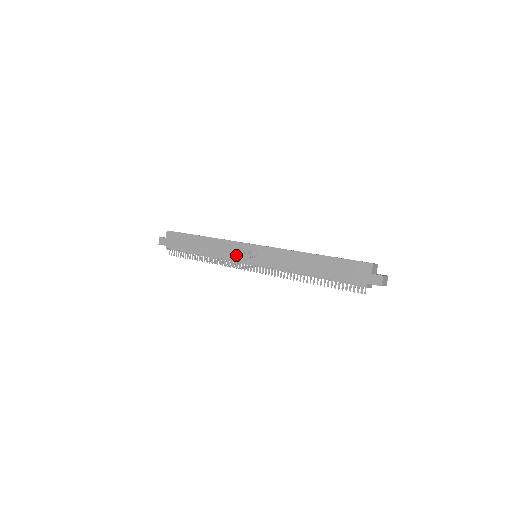
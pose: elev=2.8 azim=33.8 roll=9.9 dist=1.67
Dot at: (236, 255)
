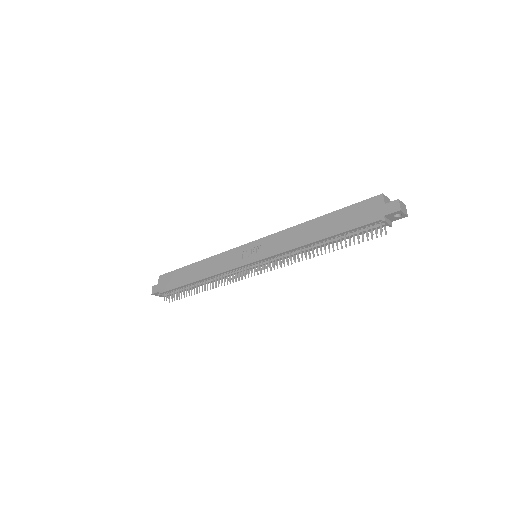
Dot at: (234, 262)
